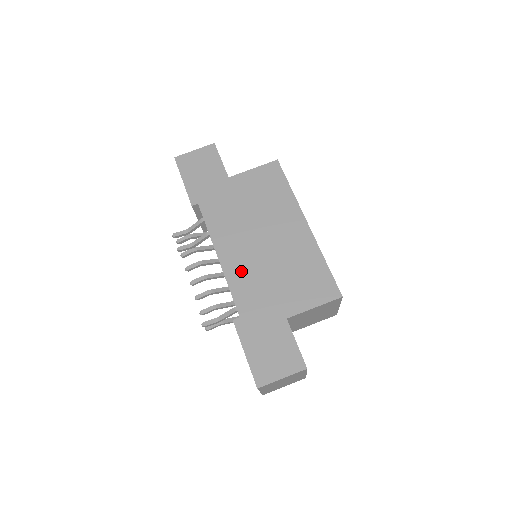
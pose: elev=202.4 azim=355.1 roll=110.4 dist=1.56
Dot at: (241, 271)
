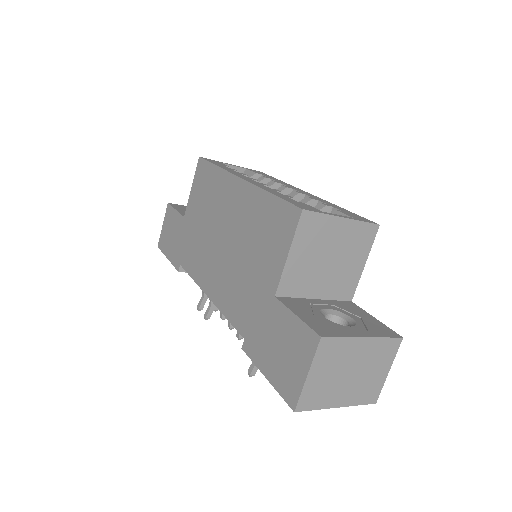
Dot at: (224, 289)
